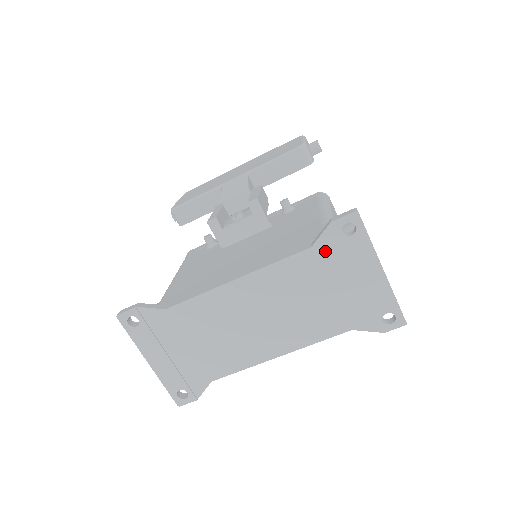
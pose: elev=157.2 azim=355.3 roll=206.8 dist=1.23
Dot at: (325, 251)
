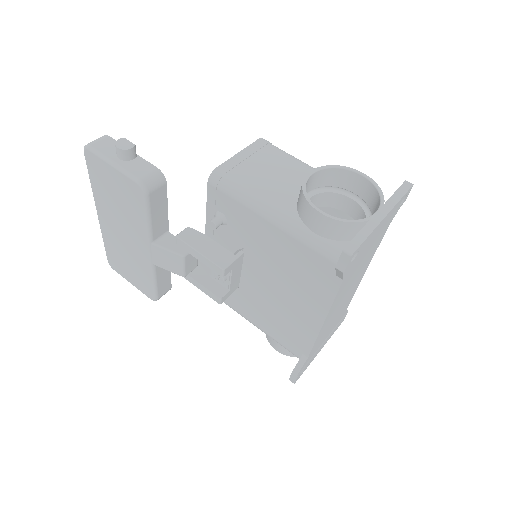
Dot at: (351, 268)
